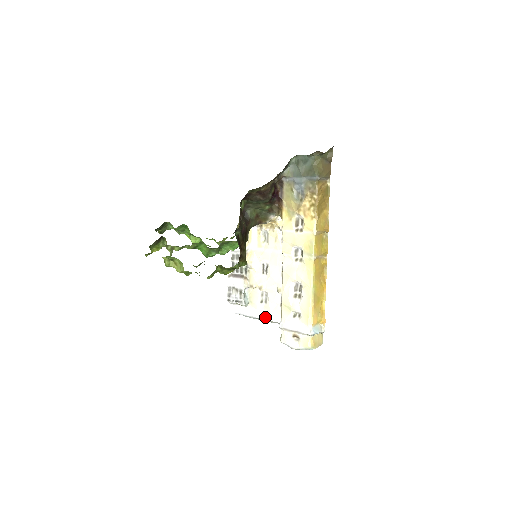
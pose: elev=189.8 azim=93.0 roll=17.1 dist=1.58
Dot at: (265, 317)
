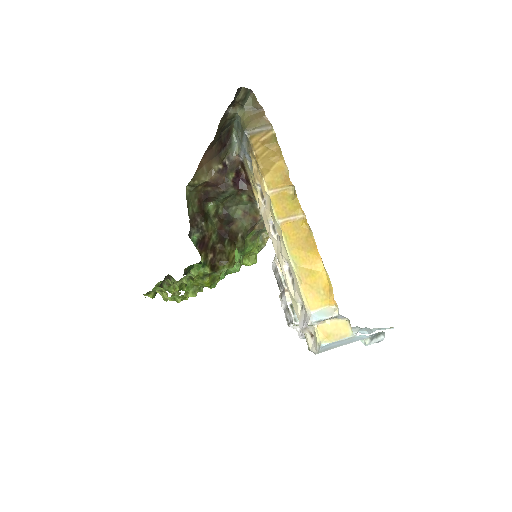
Dot at: occluded
